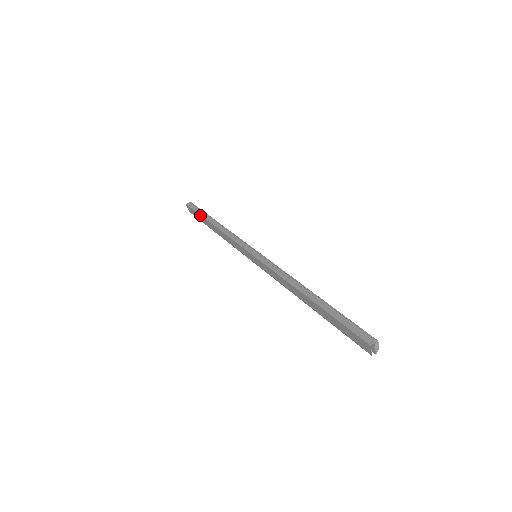
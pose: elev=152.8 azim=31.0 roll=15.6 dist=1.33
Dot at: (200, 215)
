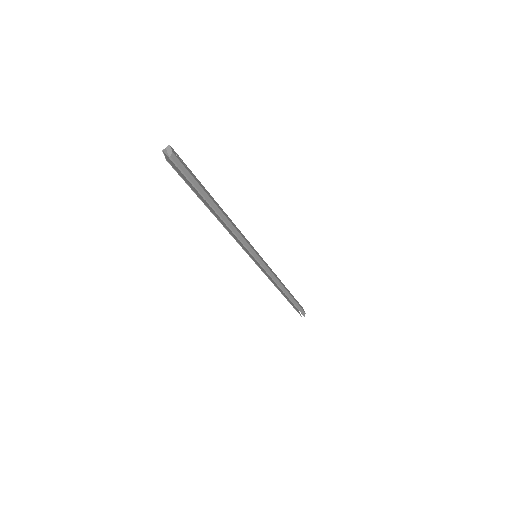
Dot at: (288, 298)
